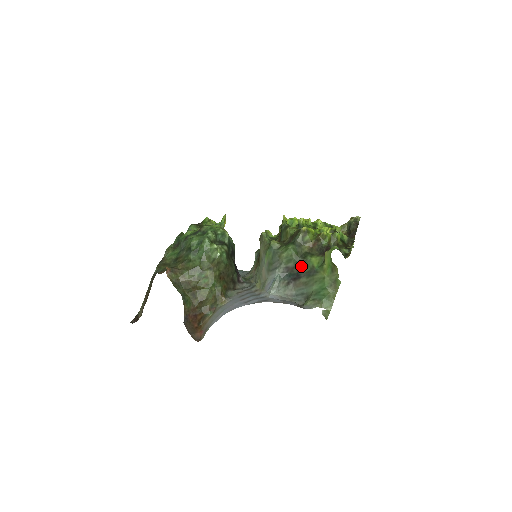
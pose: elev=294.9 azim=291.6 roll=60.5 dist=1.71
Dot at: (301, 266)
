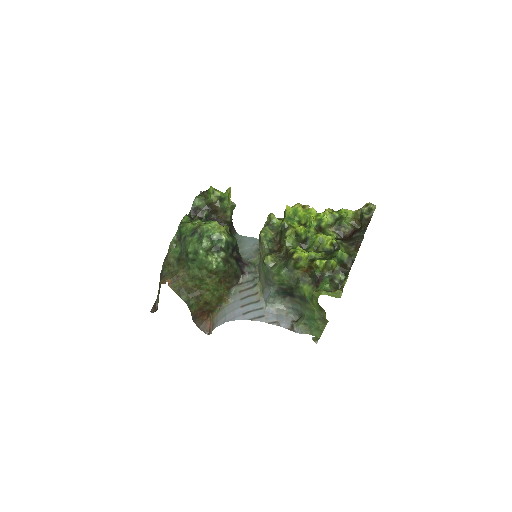
Dot at: (294, 290)
